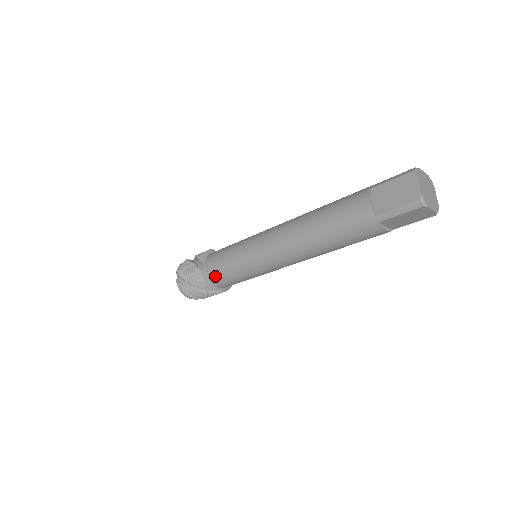
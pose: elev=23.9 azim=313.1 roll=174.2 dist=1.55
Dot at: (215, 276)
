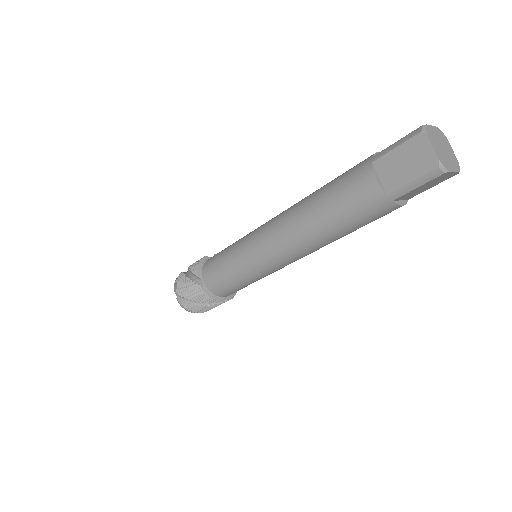
Dot at: (218, 288)
